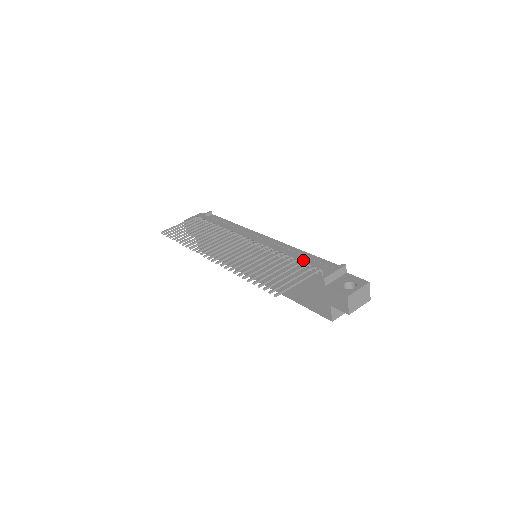
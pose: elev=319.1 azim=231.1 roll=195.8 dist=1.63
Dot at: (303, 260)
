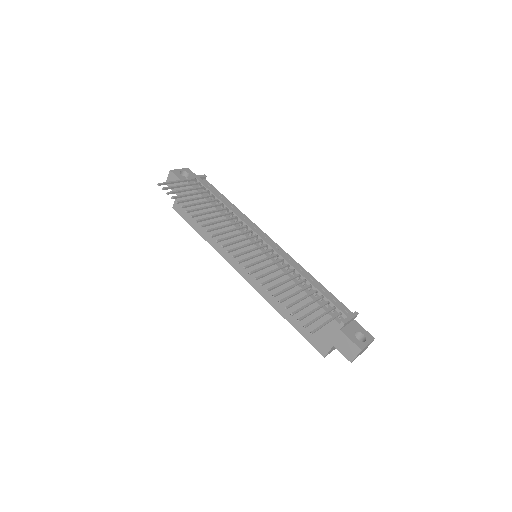
Dot at: (320, 292)
